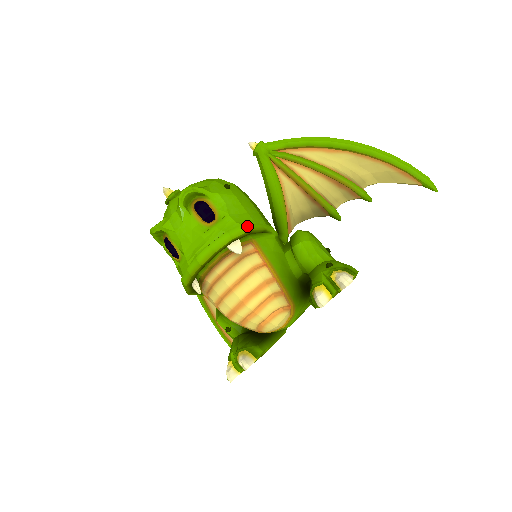
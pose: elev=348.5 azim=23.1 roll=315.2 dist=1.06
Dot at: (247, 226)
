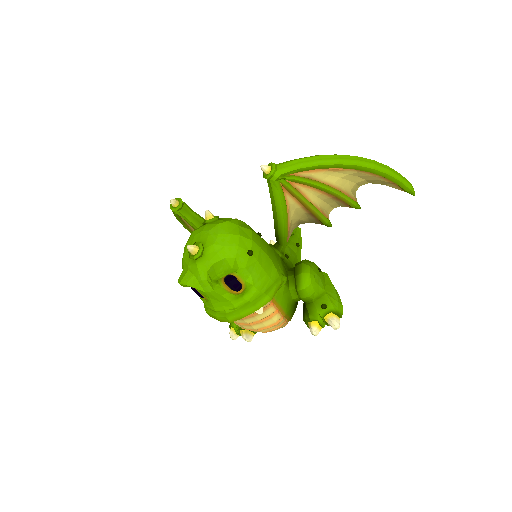
Dot at: (269, 296)
